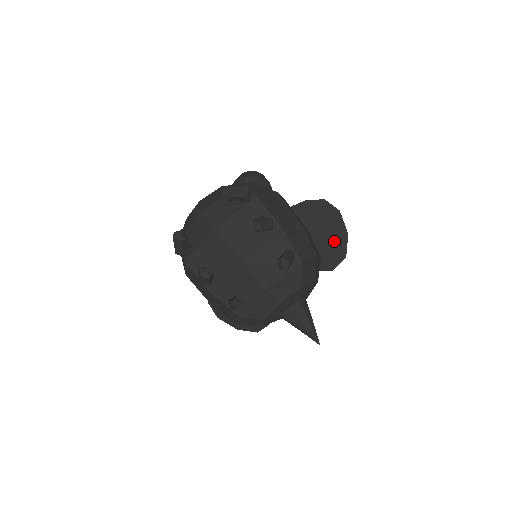
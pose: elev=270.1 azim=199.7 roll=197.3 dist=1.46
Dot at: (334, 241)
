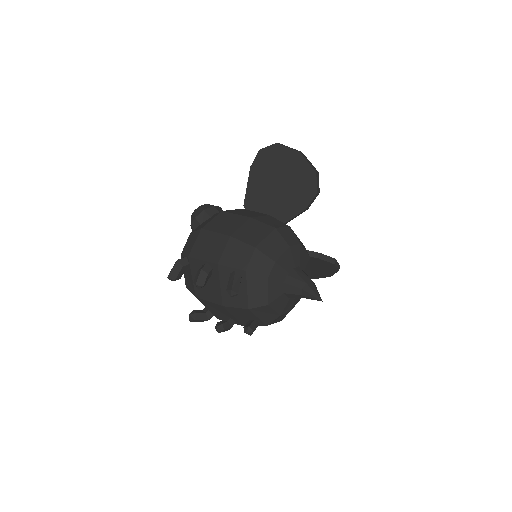
Dot at: (296, 171)
